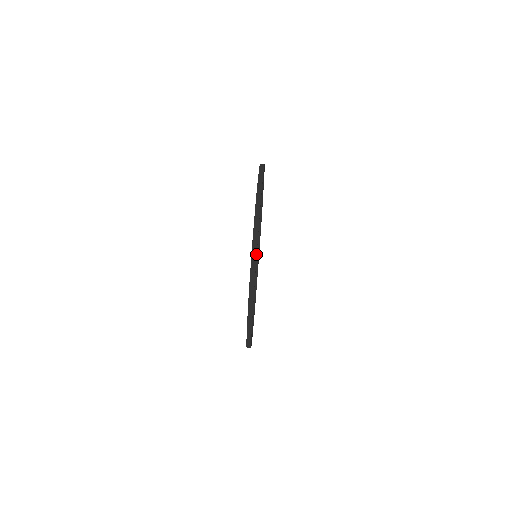
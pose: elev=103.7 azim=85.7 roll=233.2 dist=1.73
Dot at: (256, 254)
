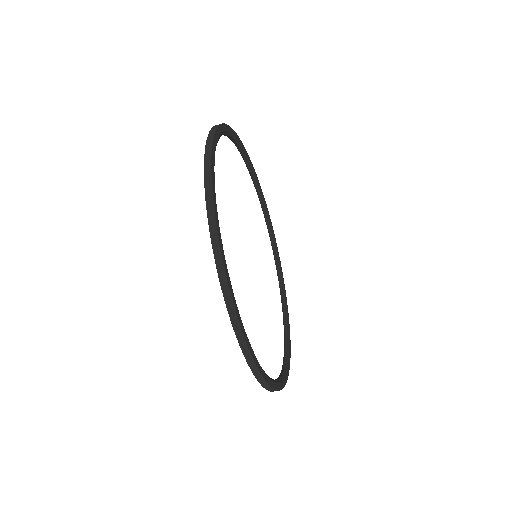
Dot at: (289, 368)
